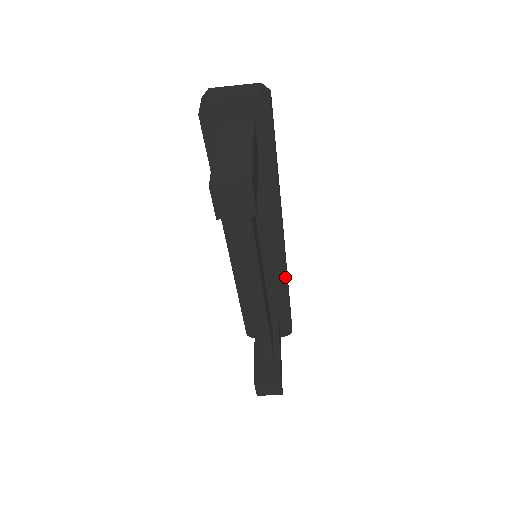
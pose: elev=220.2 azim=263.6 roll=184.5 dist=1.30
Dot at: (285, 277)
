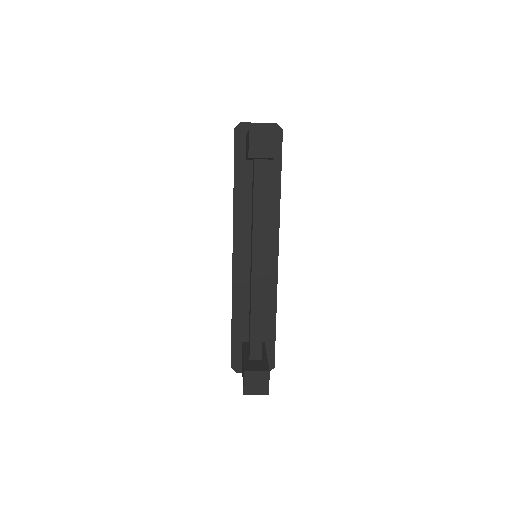
Dot at: (275, 290)
